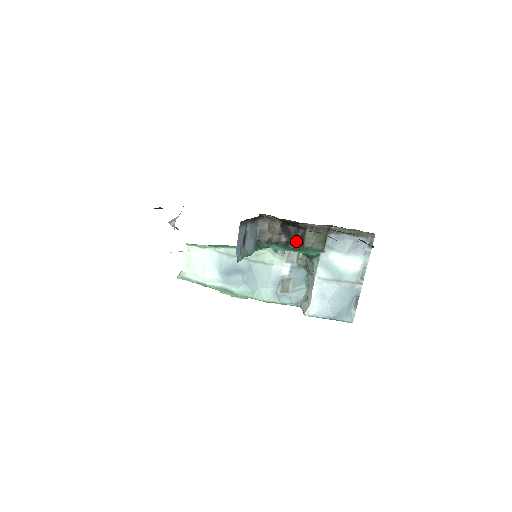
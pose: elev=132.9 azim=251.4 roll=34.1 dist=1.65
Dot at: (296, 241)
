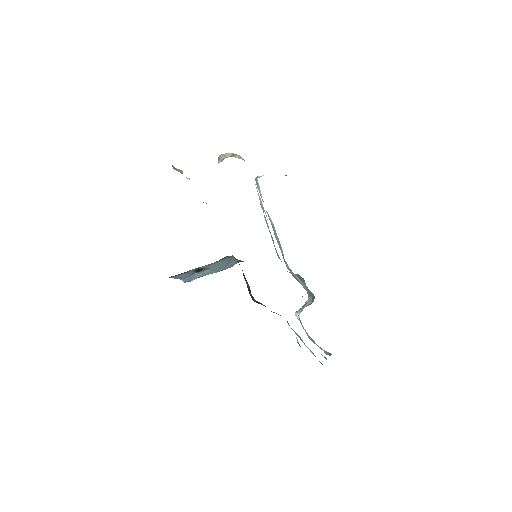
Dot at: (253, 297)
